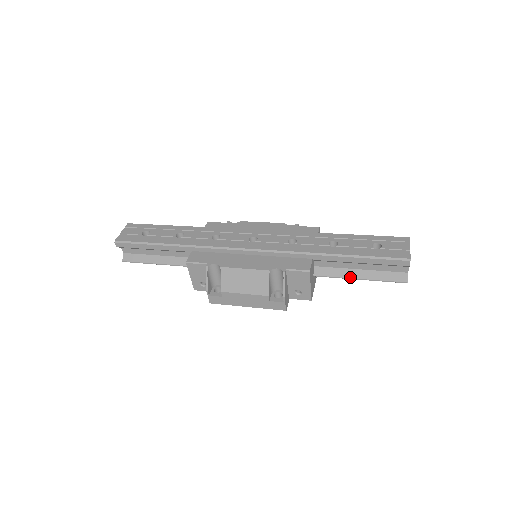
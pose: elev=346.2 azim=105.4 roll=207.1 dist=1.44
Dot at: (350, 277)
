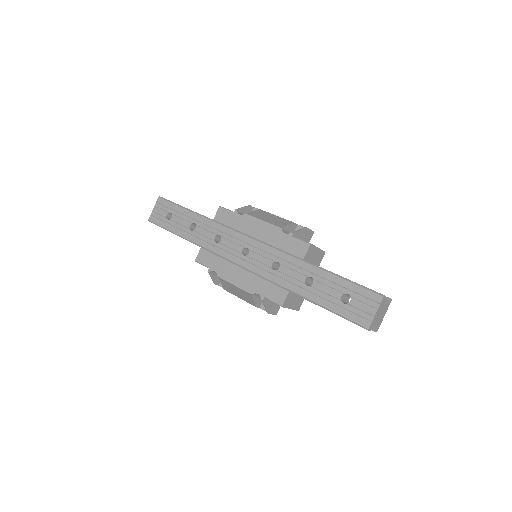
Dot at: occluded
